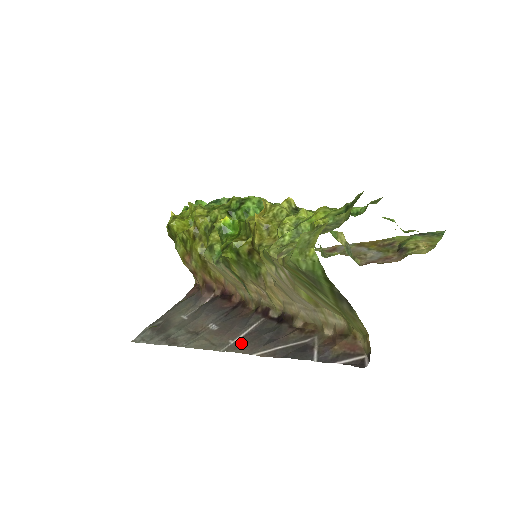
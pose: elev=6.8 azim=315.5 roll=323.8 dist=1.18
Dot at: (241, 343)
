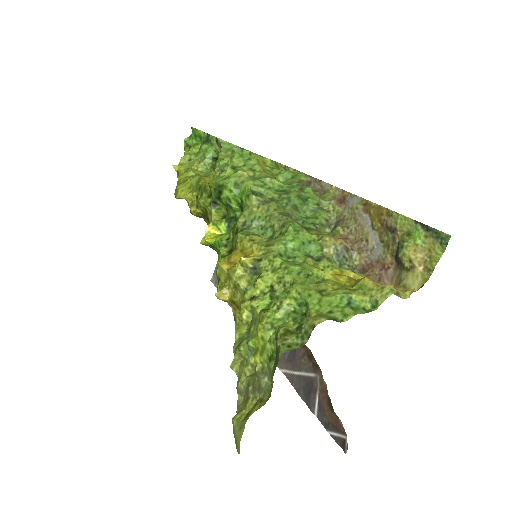
Dot at: occluded
